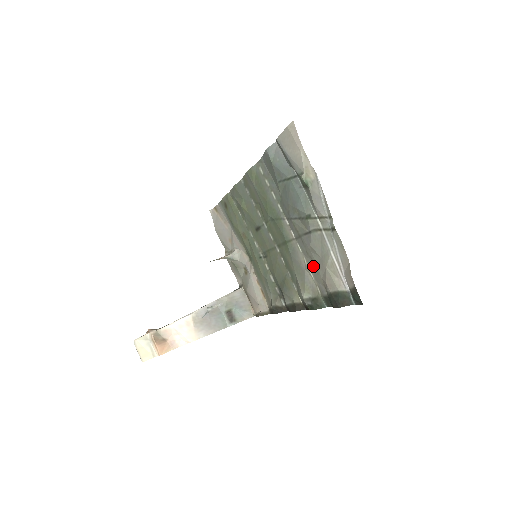
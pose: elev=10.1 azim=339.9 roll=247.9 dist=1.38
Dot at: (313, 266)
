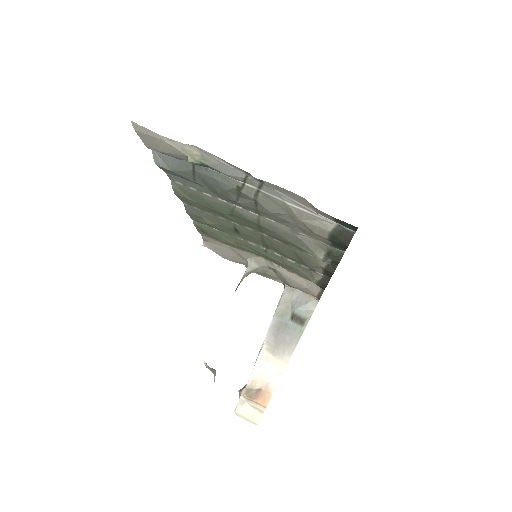
Dot at: (293, 227)
